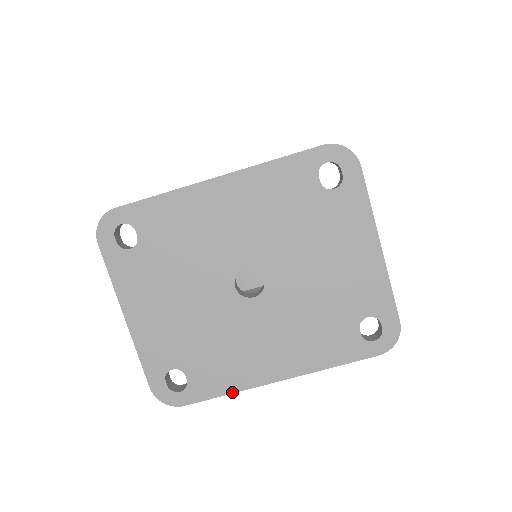
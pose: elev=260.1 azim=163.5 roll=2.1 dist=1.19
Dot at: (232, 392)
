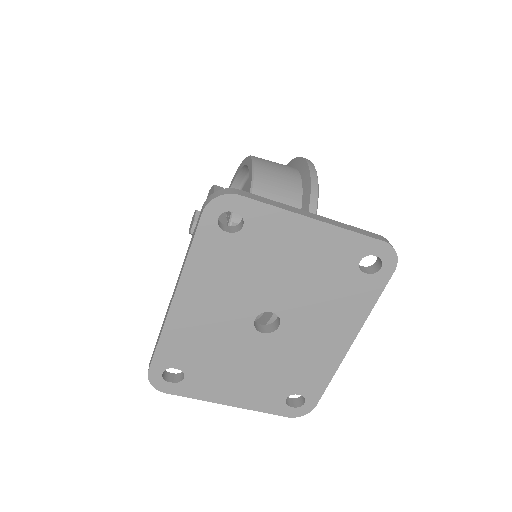
Dot at: (333, 375)
